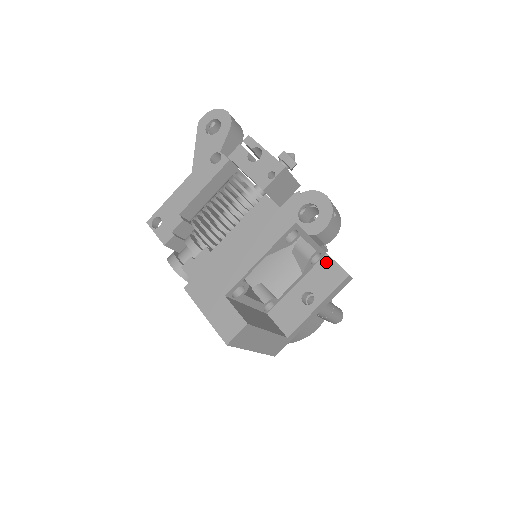
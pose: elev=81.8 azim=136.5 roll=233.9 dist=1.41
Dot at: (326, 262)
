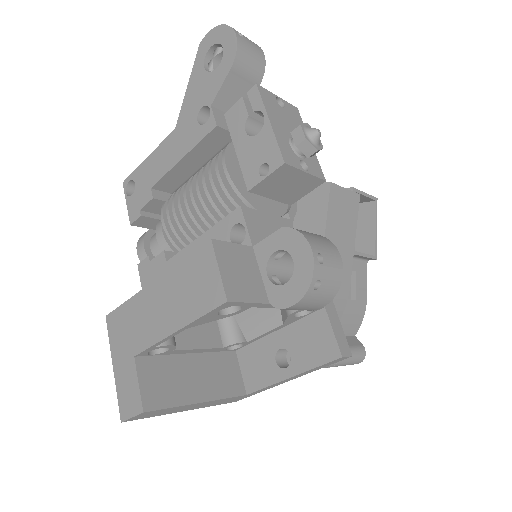
Dot at: (319, 320)
